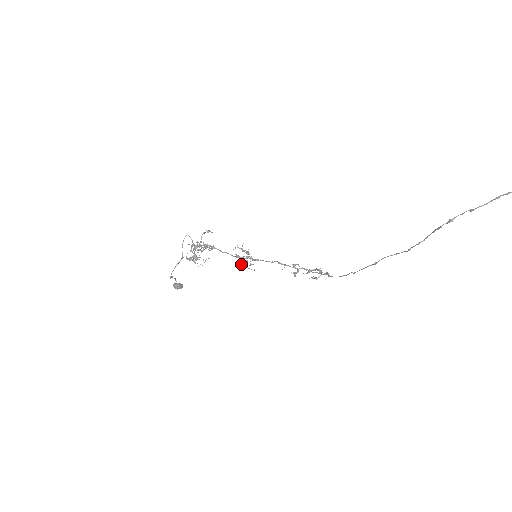
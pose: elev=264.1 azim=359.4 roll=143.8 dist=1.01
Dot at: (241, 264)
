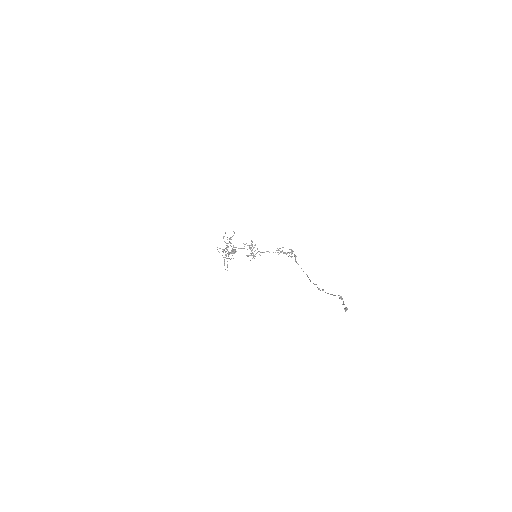
Dot at: (253, 257)
